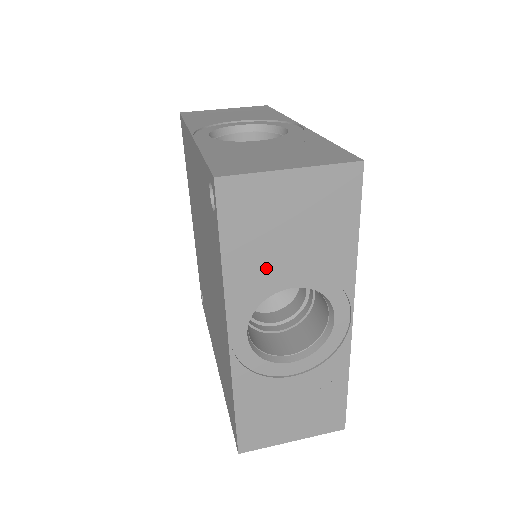
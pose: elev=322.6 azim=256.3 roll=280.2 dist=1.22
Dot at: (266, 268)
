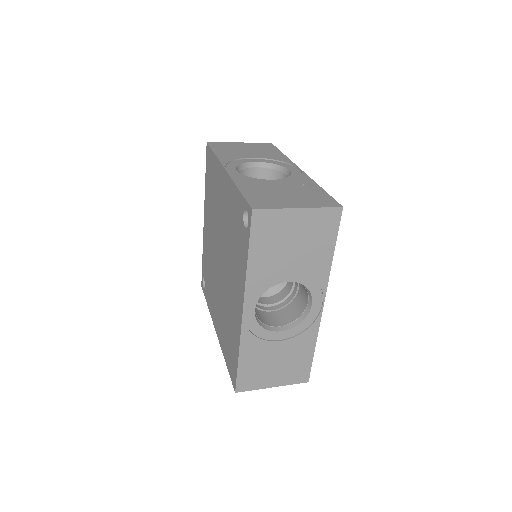
Dot at: (274, 267)
